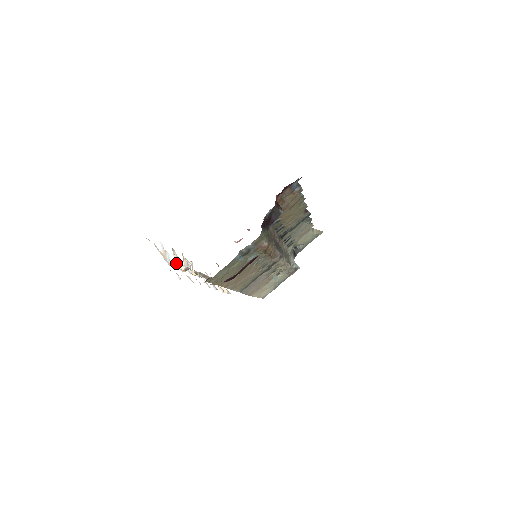
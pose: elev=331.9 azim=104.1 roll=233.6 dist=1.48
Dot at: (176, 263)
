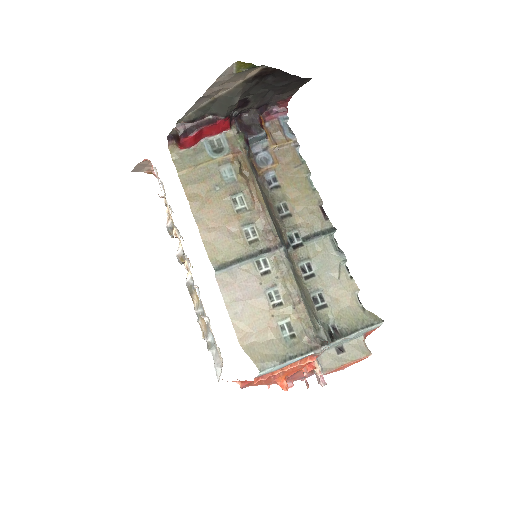
Dot at: (172, 220)
